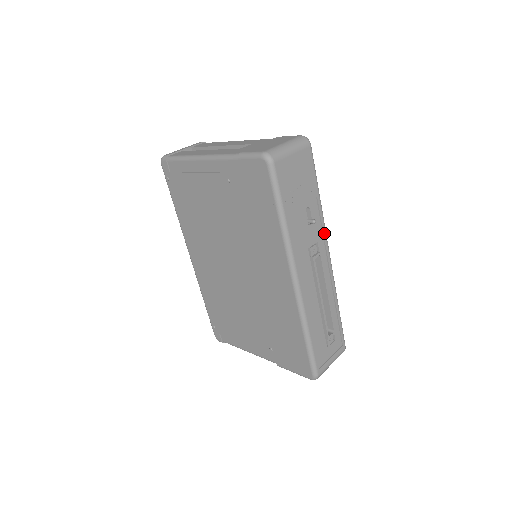
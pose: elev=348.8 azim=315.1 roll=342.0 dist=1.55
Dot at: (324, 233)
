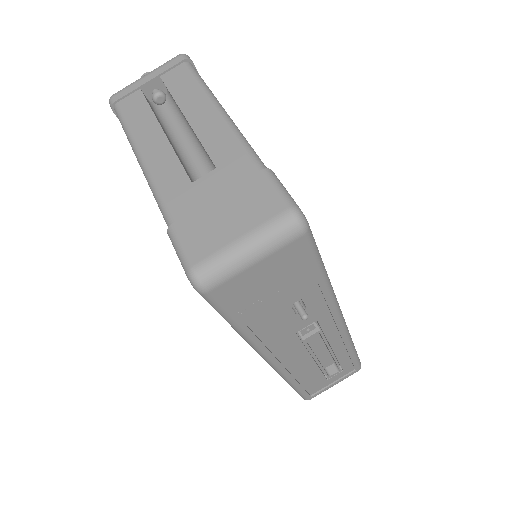
Dot at: (332, 309)
